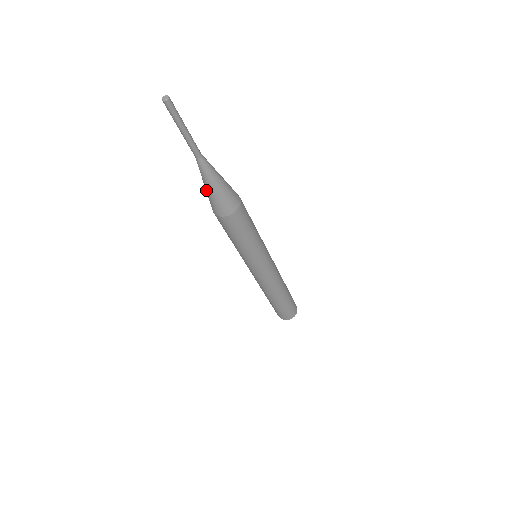
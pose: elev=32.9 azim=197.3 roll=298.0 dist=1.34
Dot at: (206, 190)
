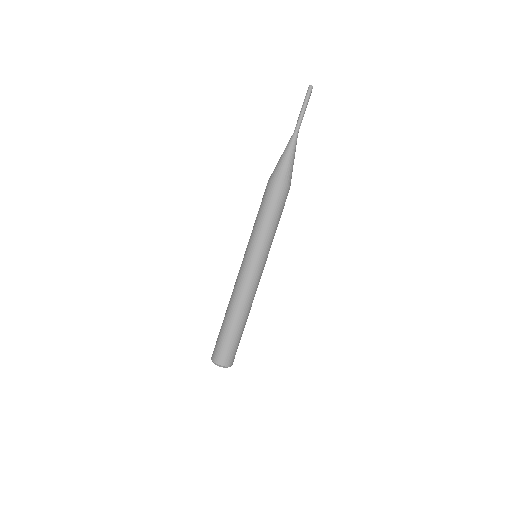
Dot at: (281, 159)
